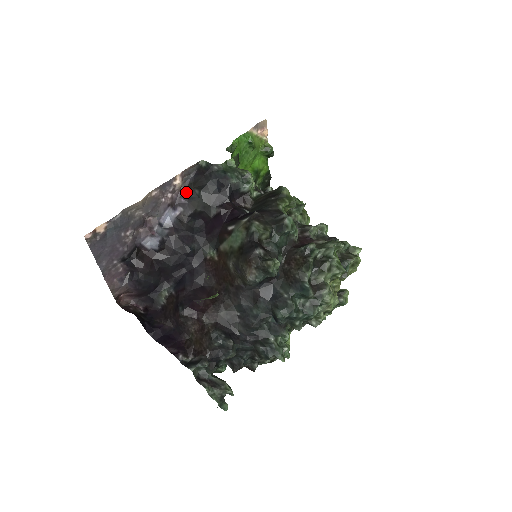
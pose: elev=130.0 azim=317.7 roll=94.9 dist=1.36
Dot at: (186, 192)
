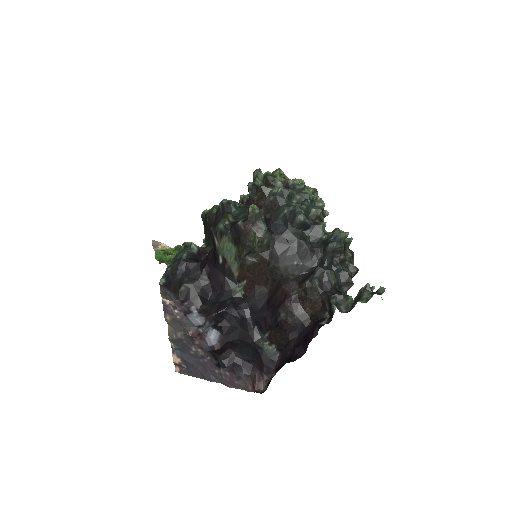
Dot at: (180, 299)
